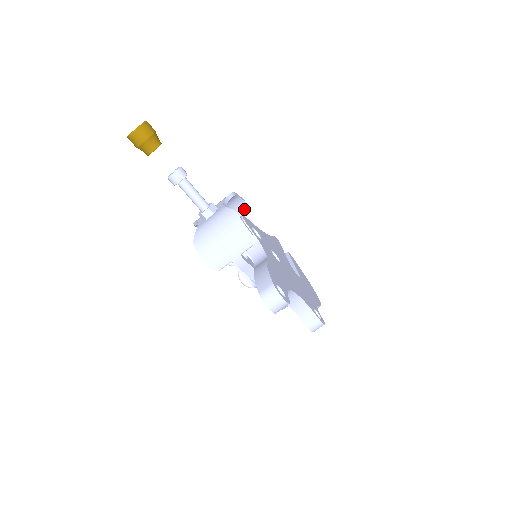
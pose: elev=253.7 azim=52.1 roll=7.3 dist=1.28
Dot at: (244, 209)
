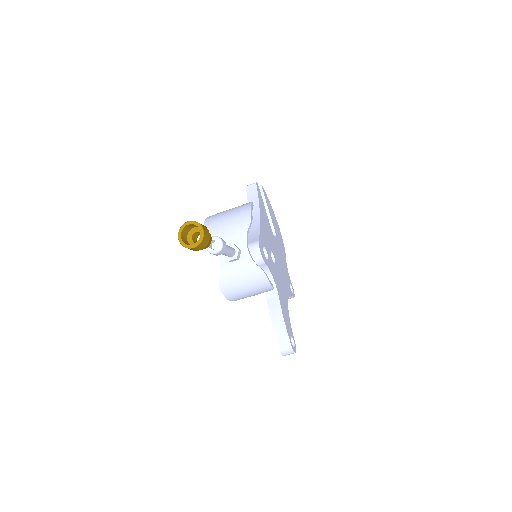
Dot at: occluded
